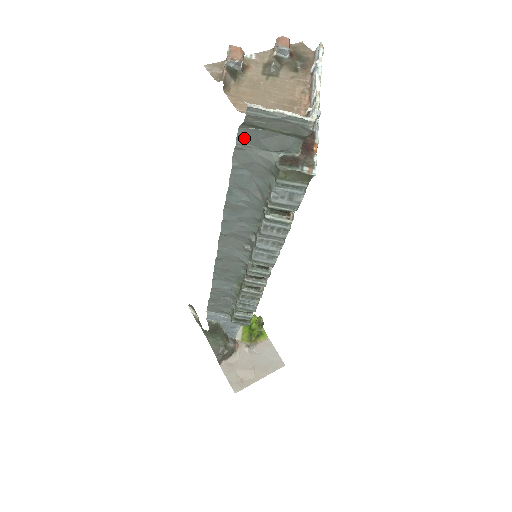
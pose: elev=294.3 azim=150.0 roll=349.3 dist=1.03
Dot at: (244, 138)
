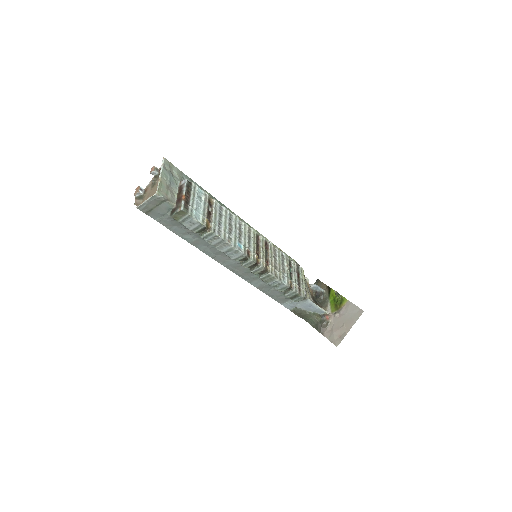
Dot at: (155, 217)
